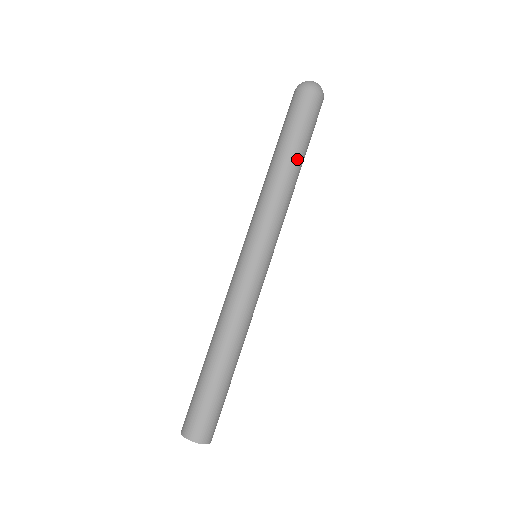
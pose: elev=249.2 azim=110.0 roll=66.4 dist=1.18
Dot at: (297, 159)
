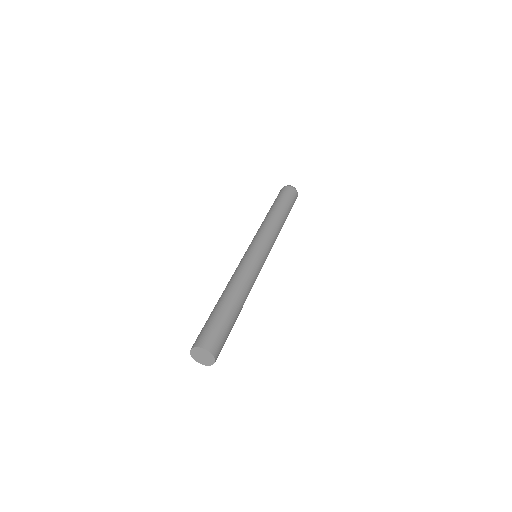
Dot at: occluded
